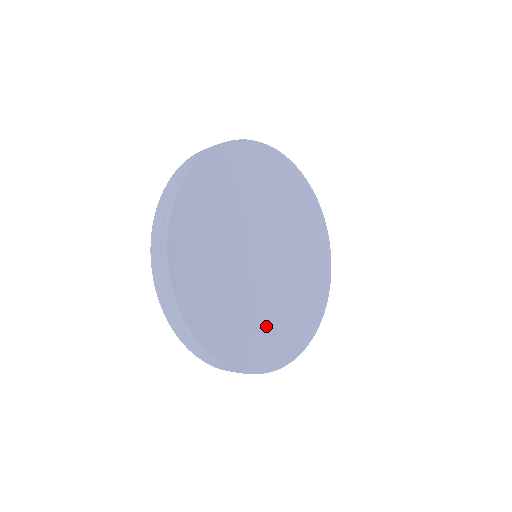
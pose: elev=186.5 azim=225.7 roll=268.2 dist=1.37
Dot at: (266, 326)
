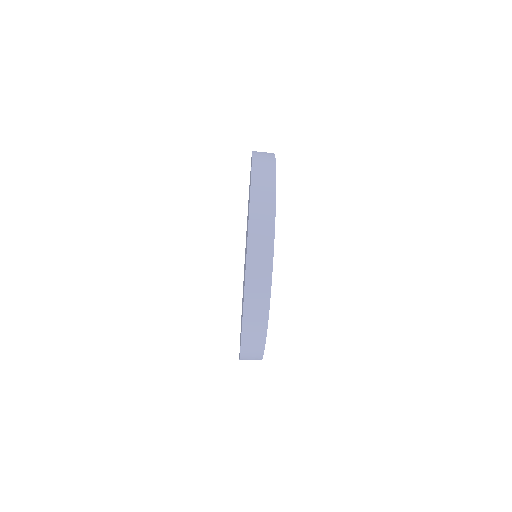
Dot at: occluded
